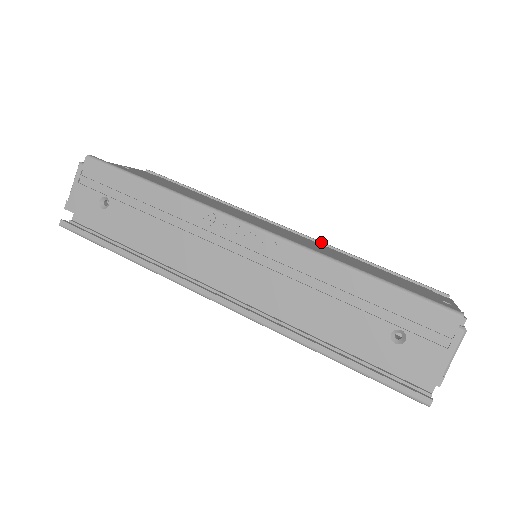
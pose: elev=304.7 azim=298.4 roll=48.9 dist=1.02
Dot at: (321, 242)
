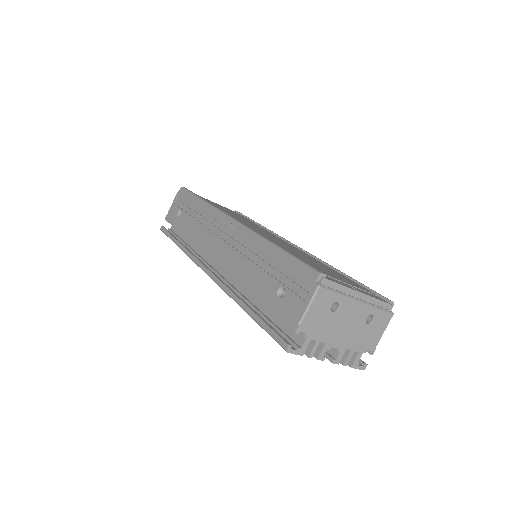
Dot at: (313, 256)
